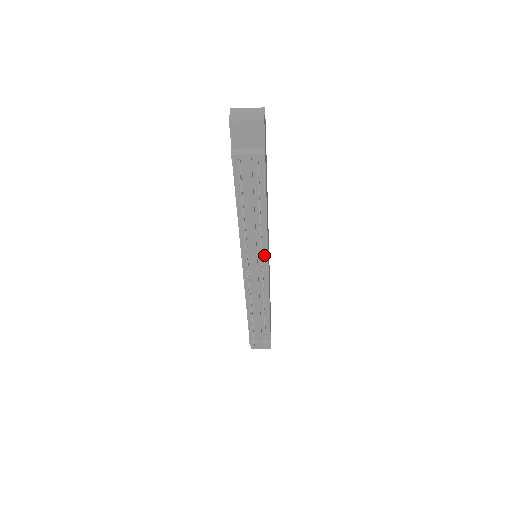
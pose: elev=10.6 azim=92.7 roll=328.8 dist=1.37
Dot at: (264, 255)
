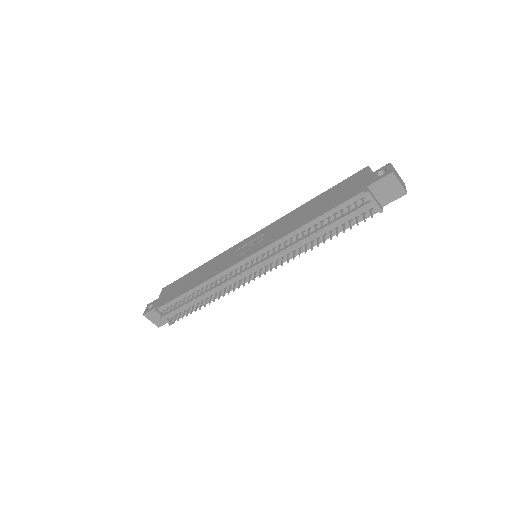
Dot at: (275, 263)
